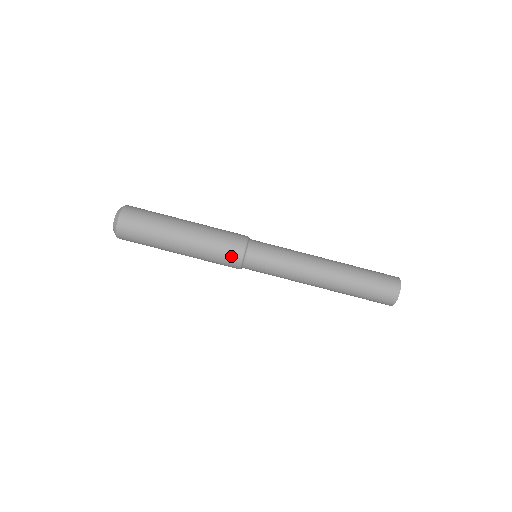
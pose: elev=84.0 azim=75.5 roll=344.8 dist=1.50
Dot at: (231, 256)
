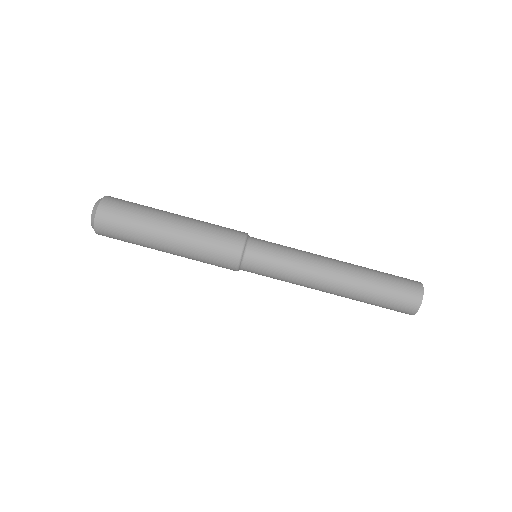
Dot at: (230, 245)
